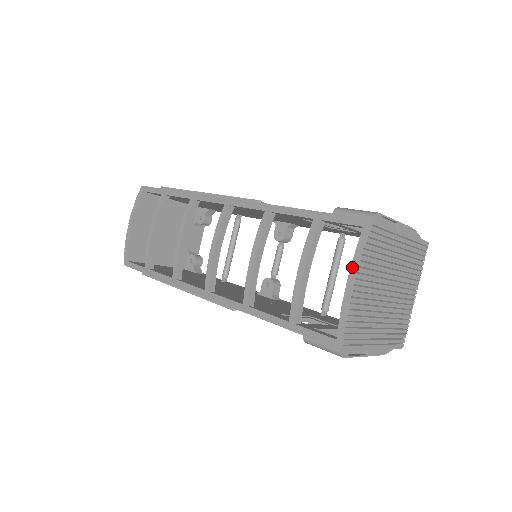
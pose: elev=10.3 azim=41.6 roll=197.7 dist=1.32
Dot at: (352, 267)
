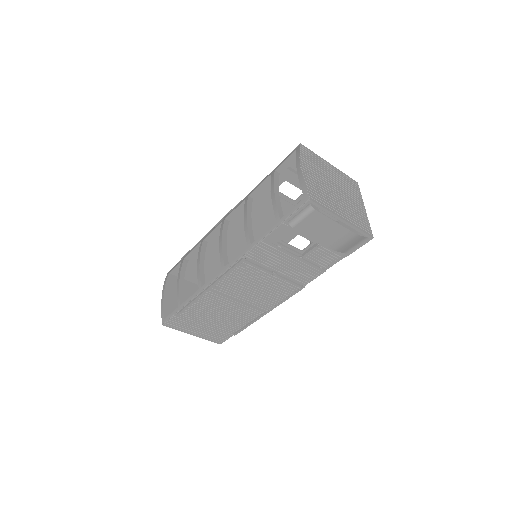
Dot at: (297, 163)
